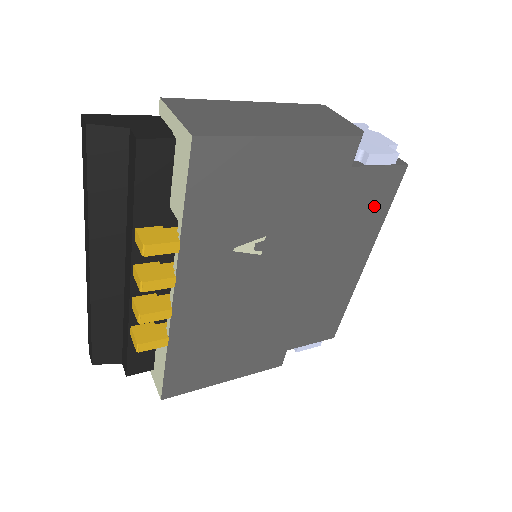
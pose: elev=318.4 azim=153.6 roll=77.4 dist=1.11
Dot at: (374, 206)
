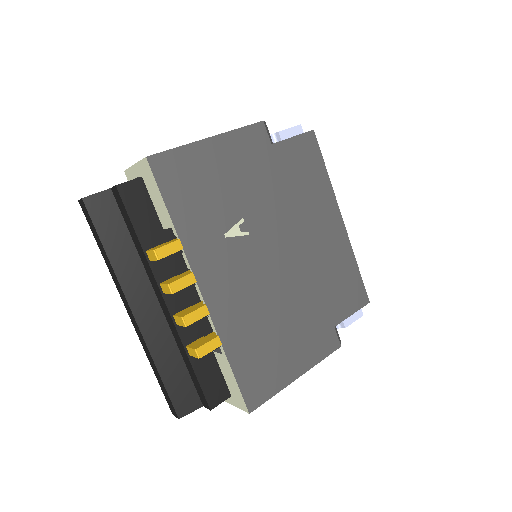
Dot at: (312, 169)
